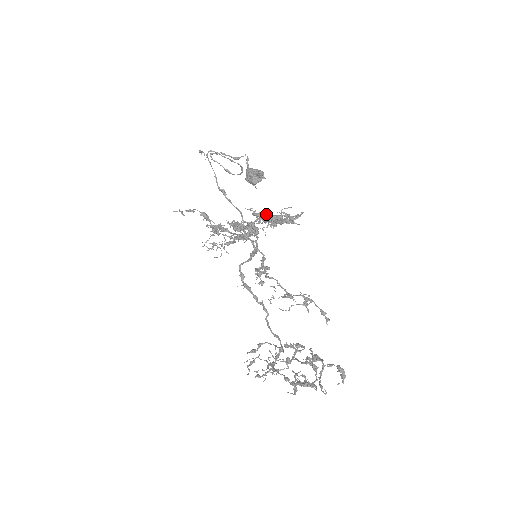
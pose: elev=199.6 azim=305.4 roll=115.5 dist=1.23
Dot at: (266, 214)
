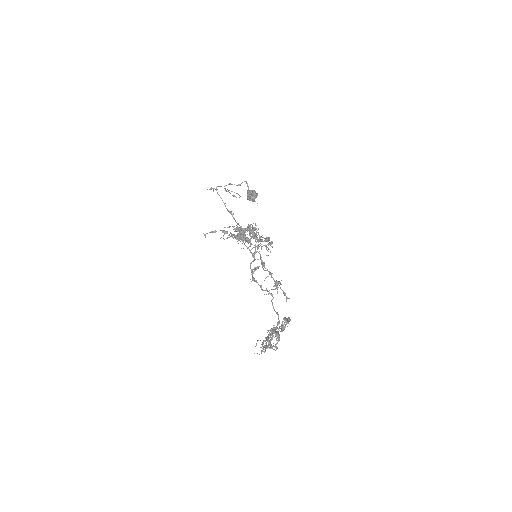
Dot at: occluded
